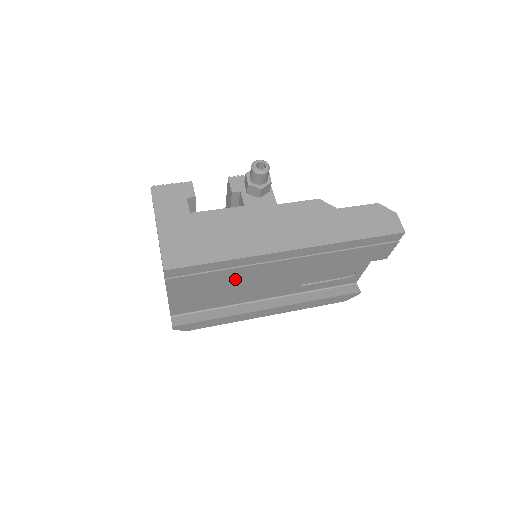
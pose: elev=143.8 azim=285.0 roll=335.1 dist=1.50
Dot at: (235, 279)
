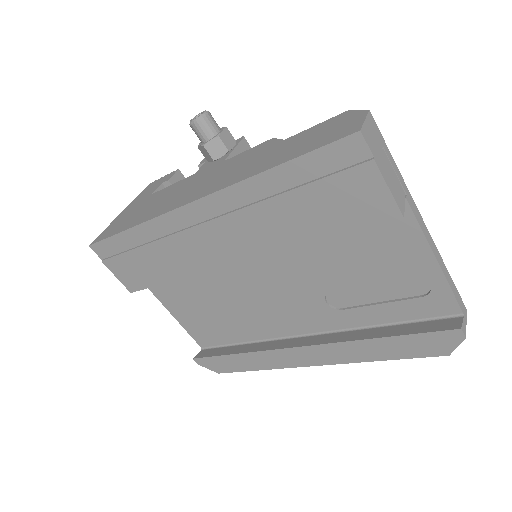
Dot at: (174, 266)
